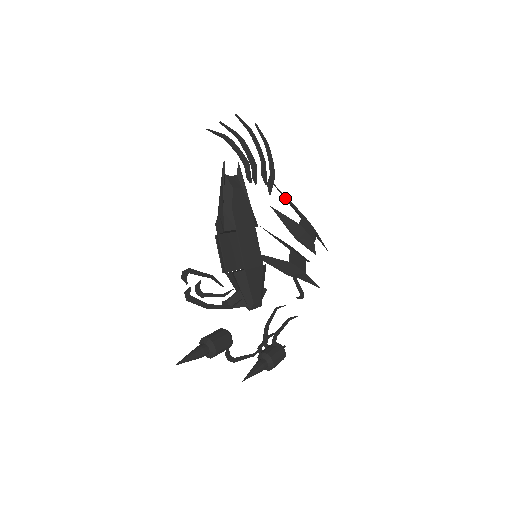
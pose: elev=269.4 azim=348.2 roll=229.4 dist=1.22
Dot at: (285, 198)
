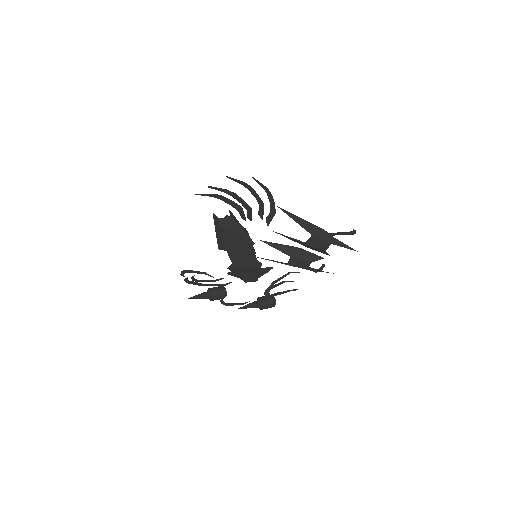
Dot at: (297, 220)
